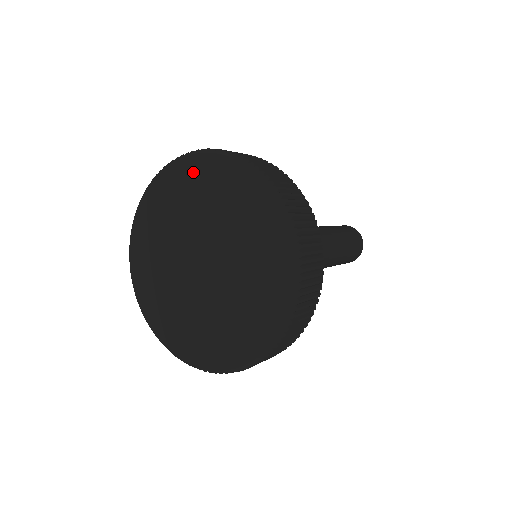
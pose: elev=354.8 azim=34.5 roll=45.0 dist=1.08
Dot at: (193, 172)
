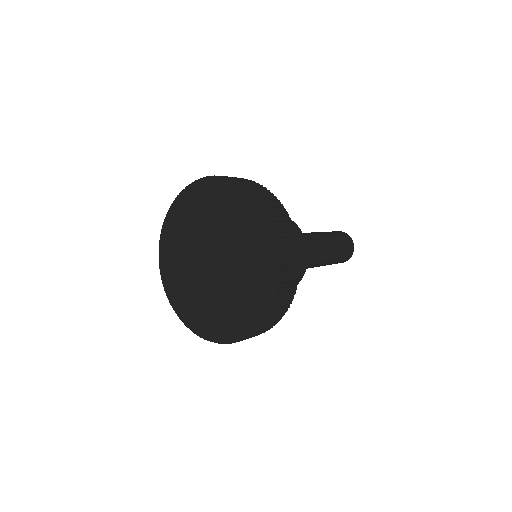
Dot at: (175, 217)
